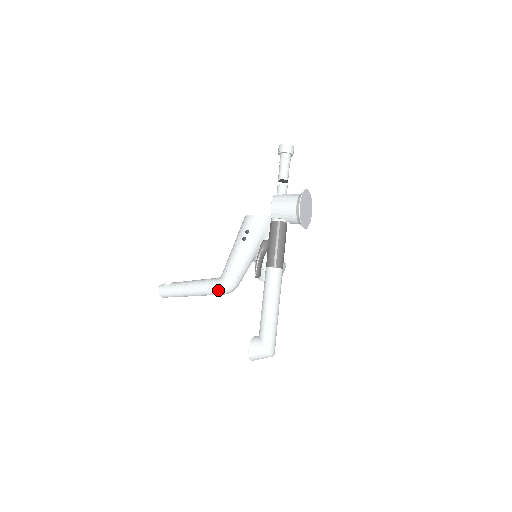
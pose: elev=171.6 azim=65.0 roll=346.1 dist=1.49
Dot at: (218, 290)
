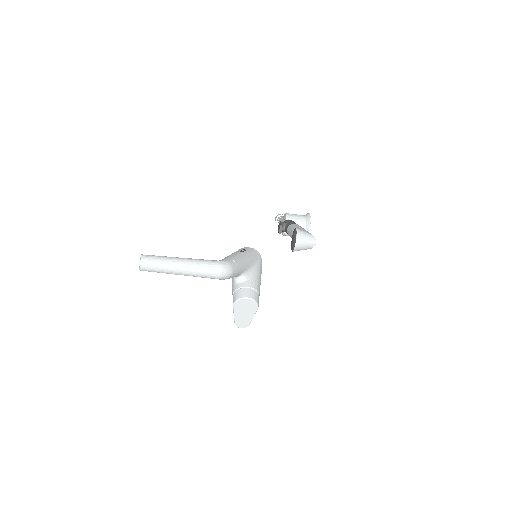
Dot at: (217, 263)
